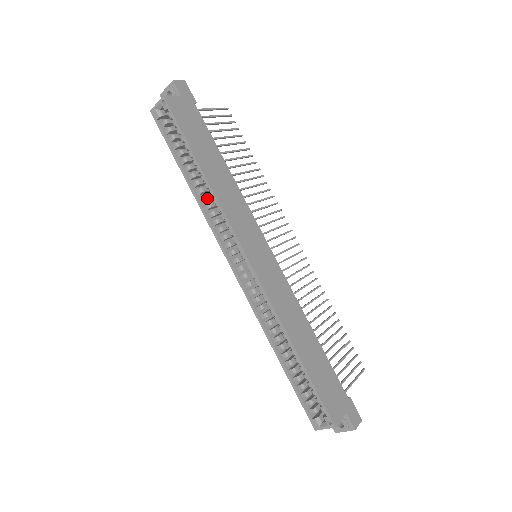
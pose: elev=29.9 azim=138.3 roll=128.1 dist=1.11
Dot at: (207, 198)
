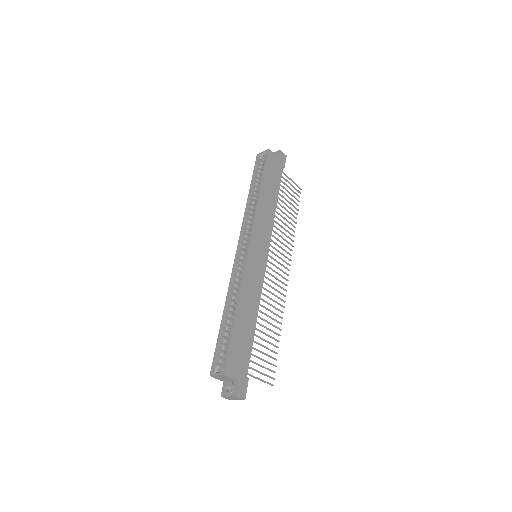
Dot at: (253, 208)
